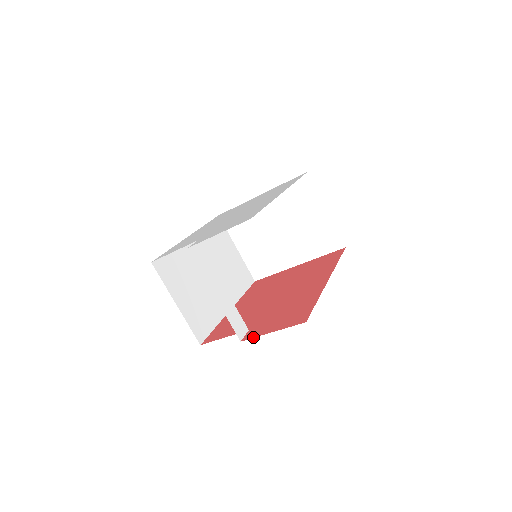
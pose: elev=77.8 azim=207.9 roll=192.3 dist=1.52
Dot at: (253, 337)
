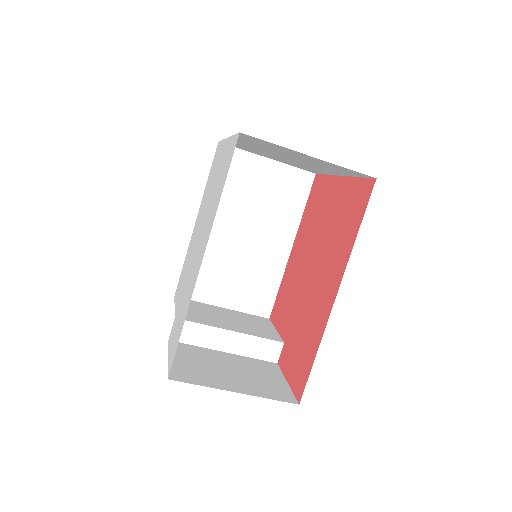
Dot at: (281, 370)
